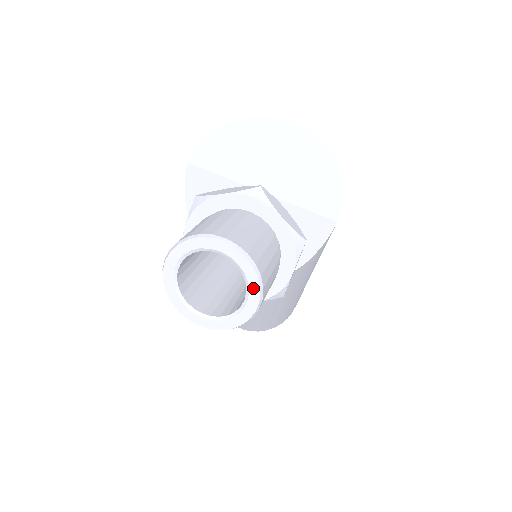
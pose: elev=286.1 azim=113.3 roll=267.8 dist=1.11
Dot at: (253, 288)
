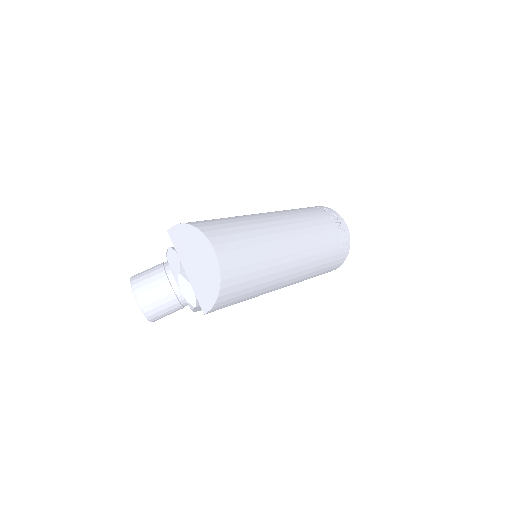
Dot at: (147, 317)
